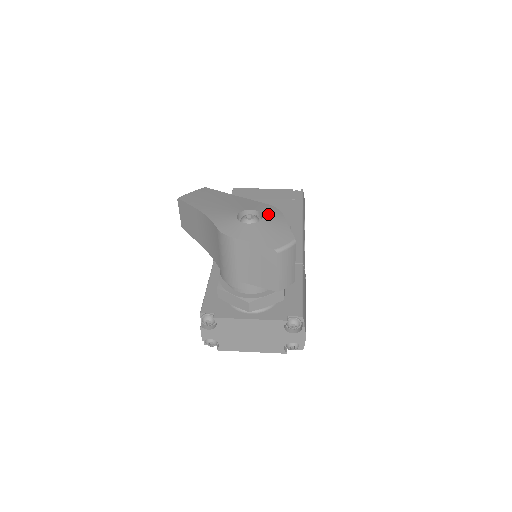
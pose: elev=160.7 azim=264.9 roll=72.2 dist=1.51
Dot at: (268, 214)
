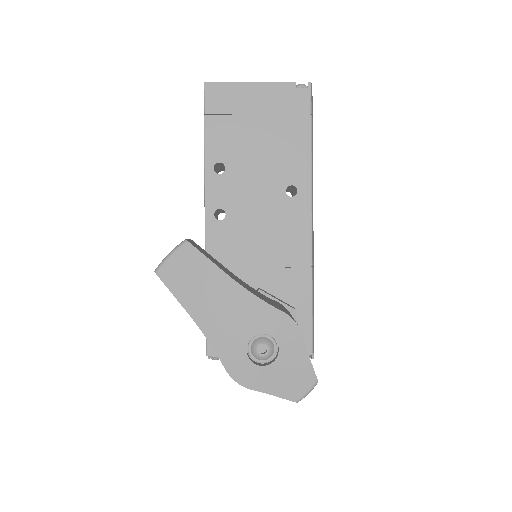
Dot at: (285, 341)
